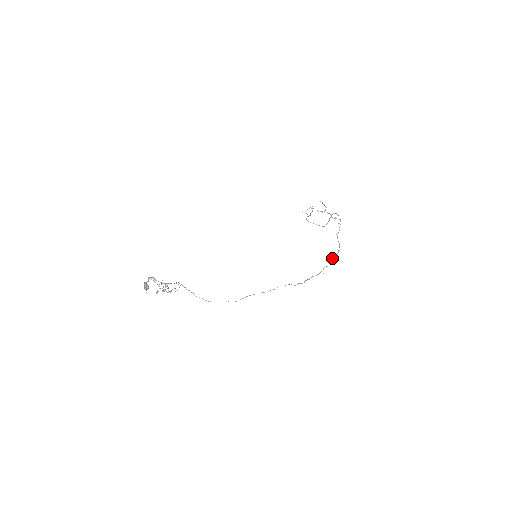
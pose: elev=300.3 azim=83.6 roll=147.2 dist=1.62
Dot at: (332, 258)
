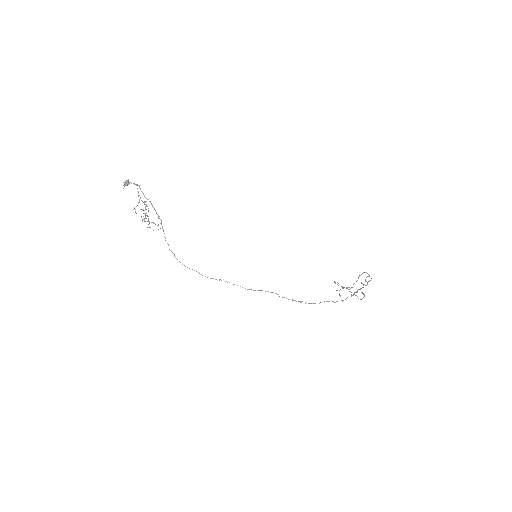
Dot at: occluded
